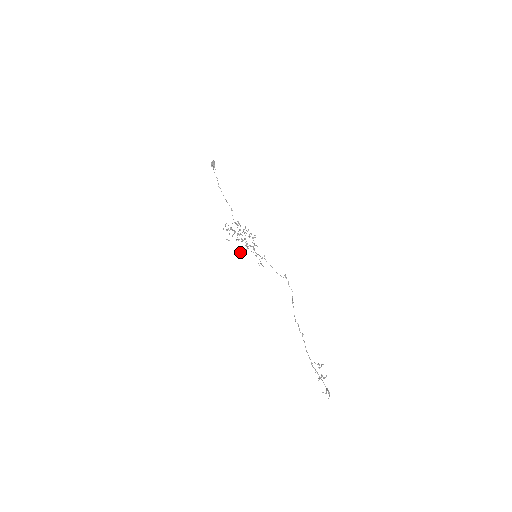
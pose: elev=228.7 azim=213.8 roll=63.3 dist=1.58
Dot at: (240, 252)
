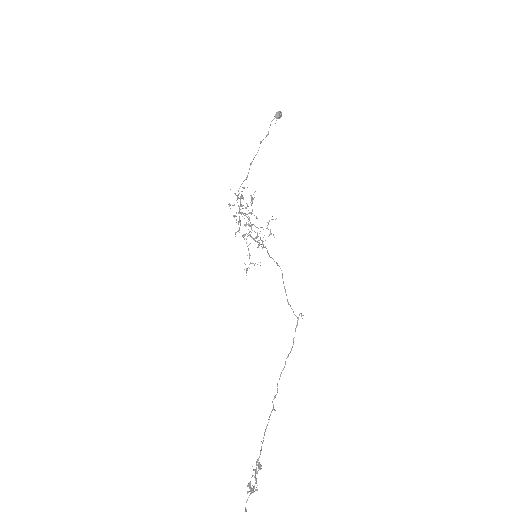
Dot at: (244, 234)
